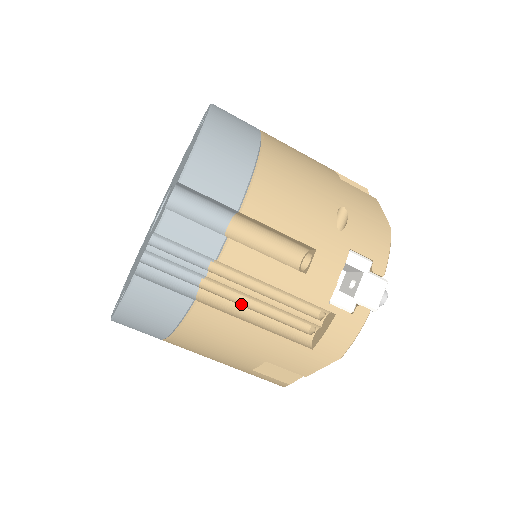
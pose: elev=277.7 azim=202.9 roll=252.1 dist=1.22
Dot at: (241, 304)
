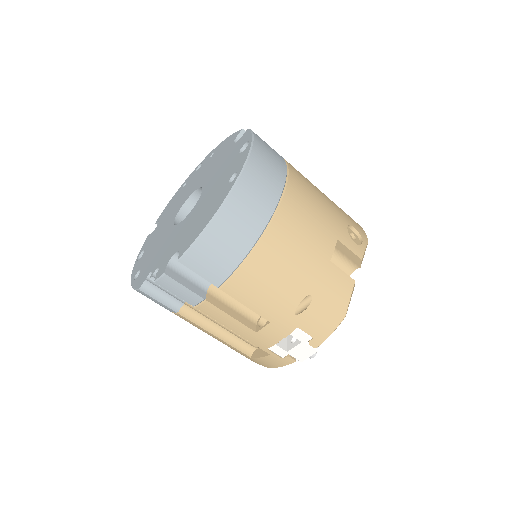
Dot at: occluded
